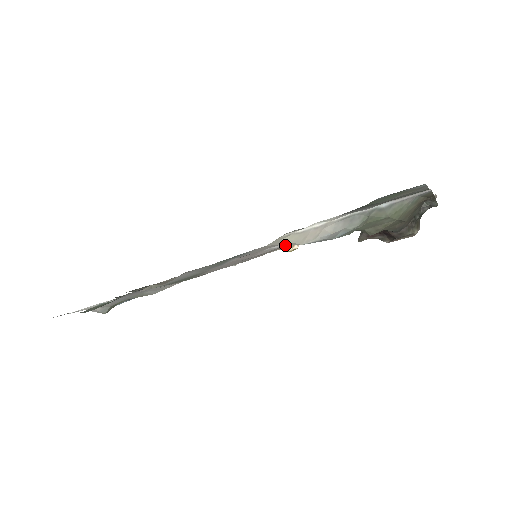
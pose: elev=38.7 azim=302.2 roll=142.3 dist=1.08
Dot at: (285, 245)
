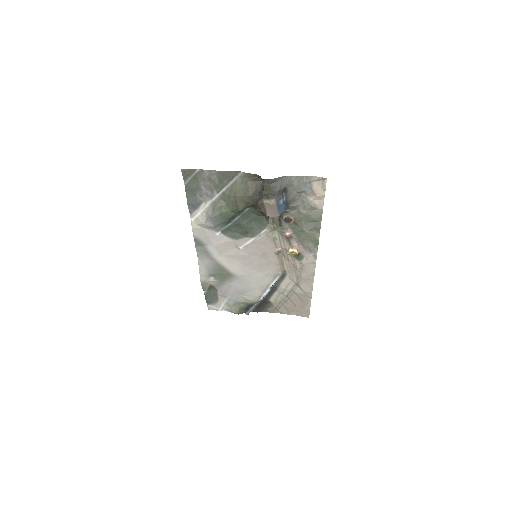
Dot at: (253, 242)
